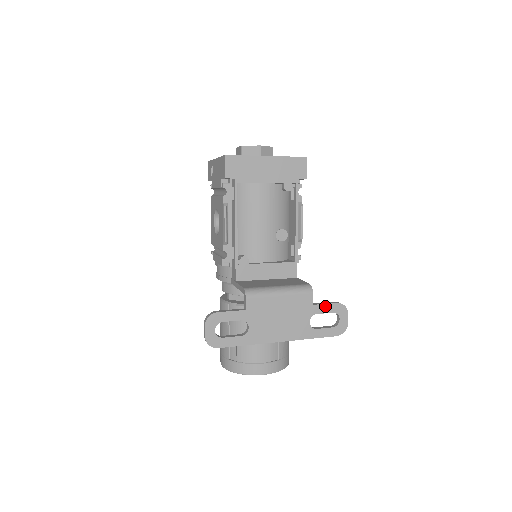
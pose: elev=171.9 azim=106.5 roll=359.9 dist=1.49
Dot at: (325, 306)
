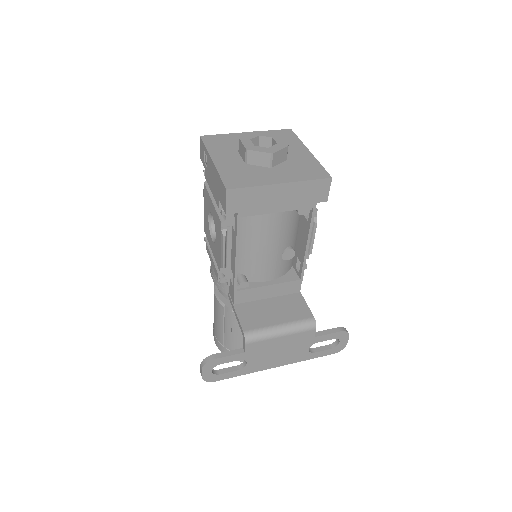
Dot at: (327, 336)
